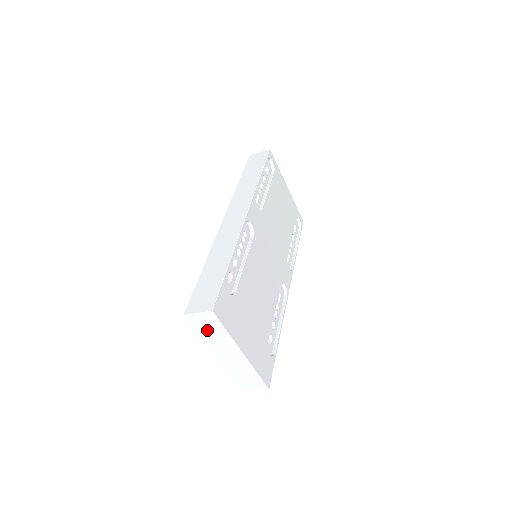
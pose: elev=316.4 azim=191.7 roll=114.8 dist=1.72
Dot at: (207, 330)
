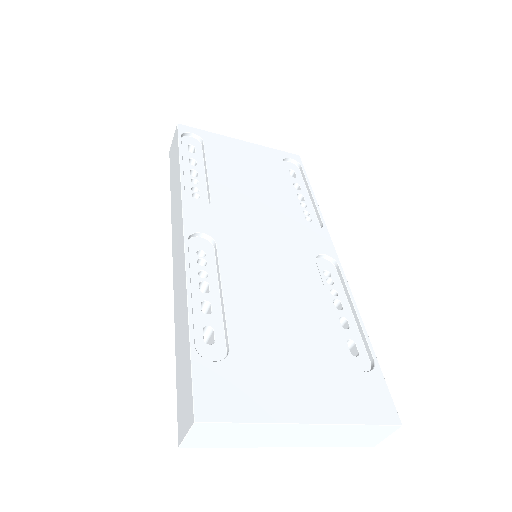
Dot at: (228, 438)
